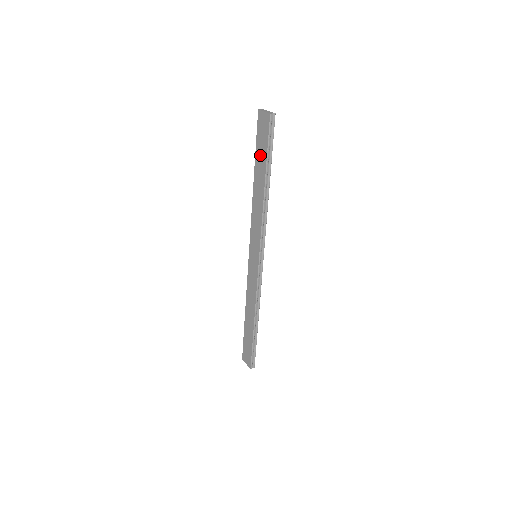
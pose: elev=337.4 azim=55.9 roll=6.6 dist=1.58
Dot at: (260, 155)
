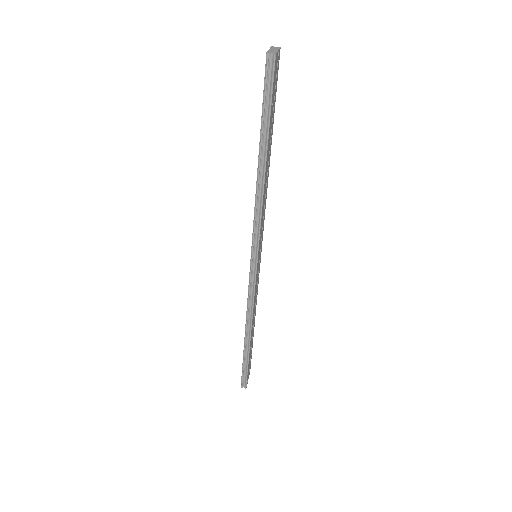
Dot at: occluded
